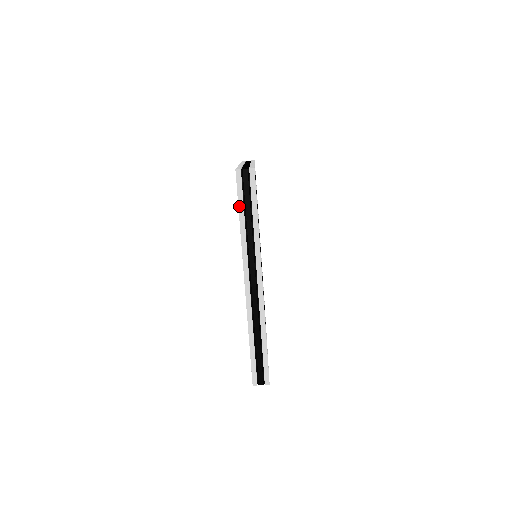
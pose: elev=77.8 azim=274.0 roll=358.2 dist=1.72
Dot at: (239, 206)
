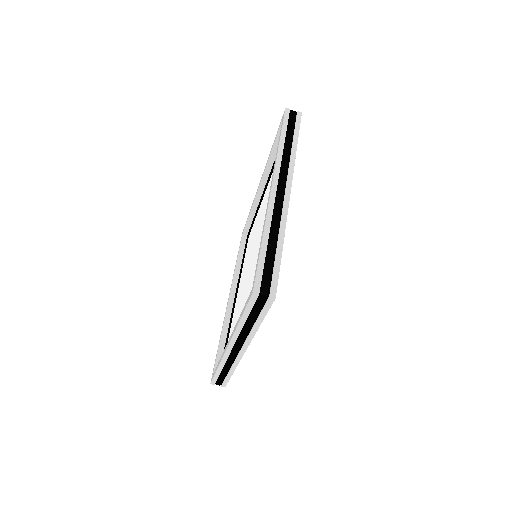
Dot at: (244, 313)
